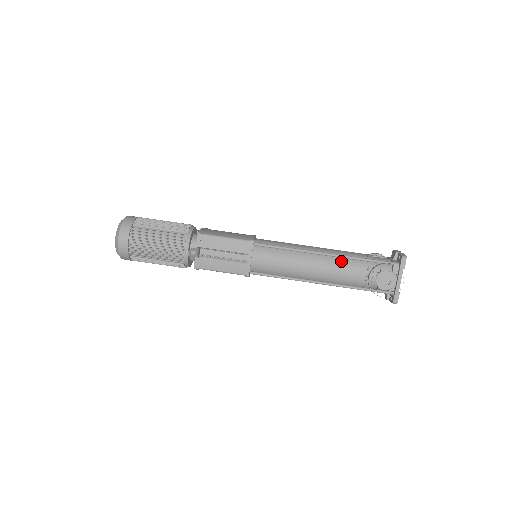
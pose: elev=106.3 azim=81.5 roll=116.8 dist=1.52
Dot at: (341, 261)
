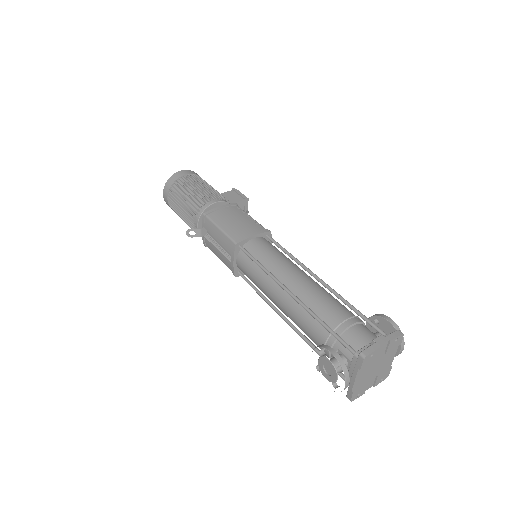
Dot at: (305, 312)
